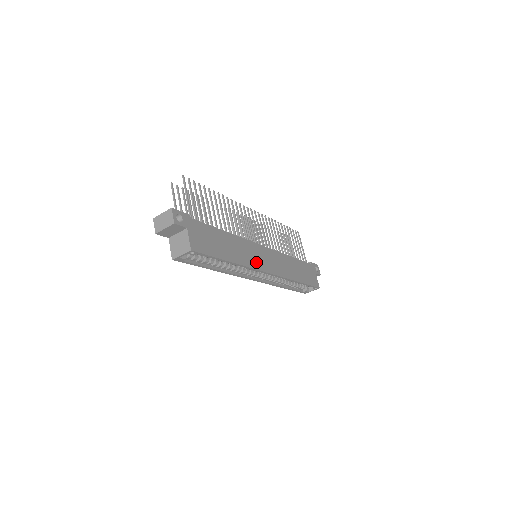
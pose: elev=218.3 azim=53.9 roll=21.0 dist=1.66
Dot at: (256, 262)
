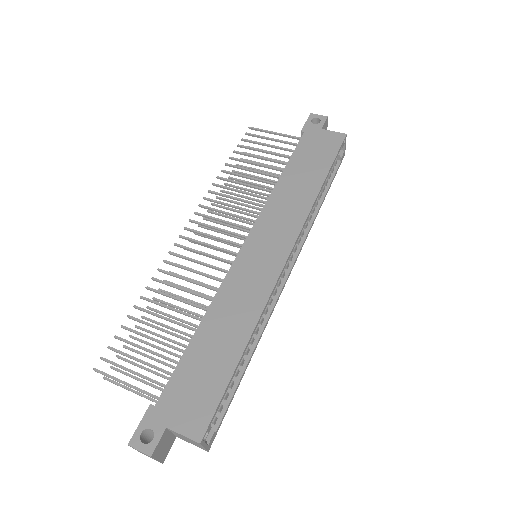
Dot at: (263, 280)
